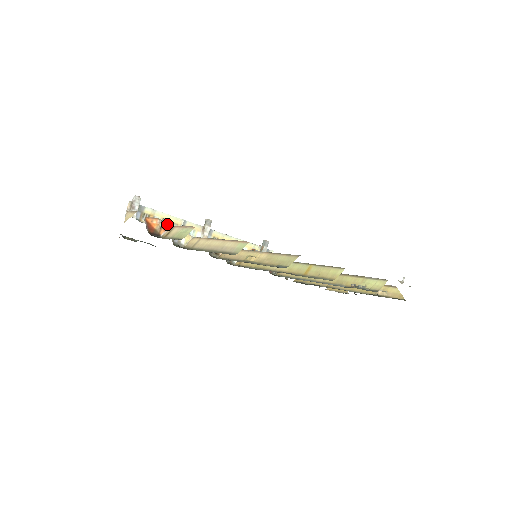
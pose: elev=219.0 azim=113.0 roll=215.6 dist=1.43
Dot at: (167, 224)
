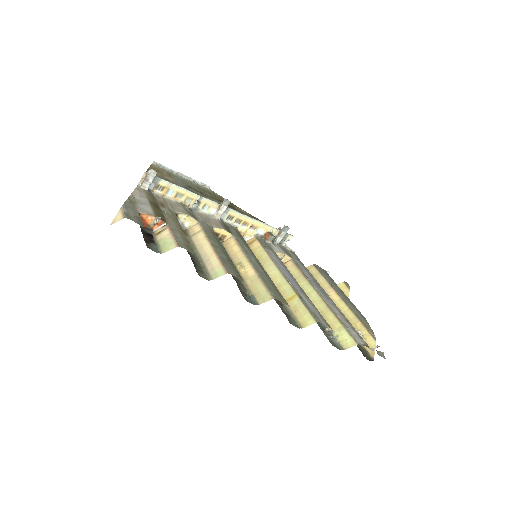
Dot at: (163, 221)
